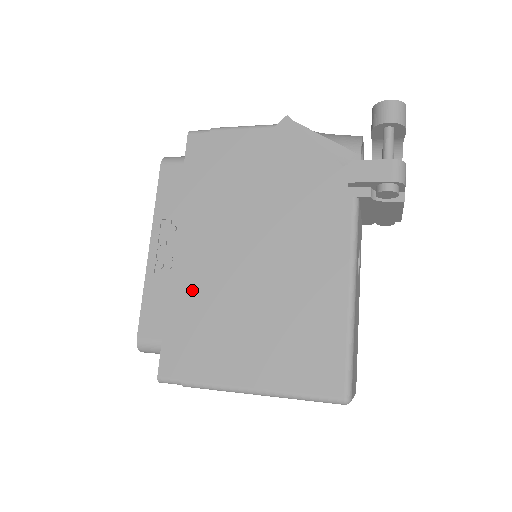
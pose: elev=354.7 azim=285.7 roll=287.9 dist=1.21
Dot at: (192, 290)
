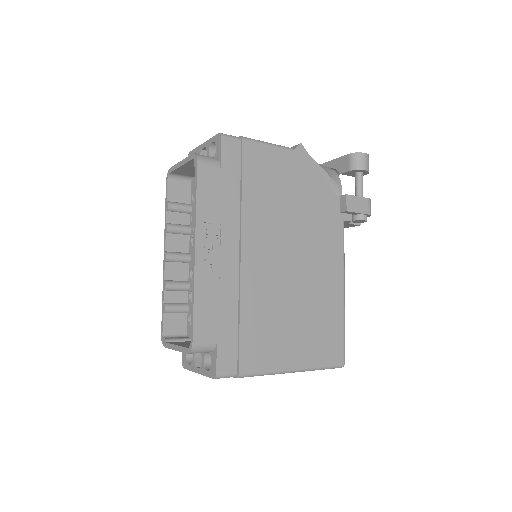
Dot at: (241, 293)
